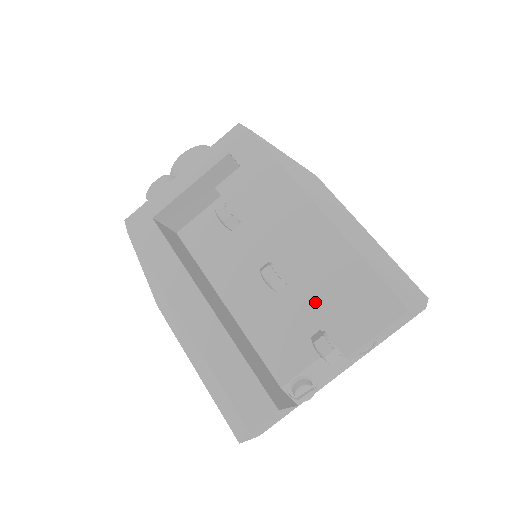
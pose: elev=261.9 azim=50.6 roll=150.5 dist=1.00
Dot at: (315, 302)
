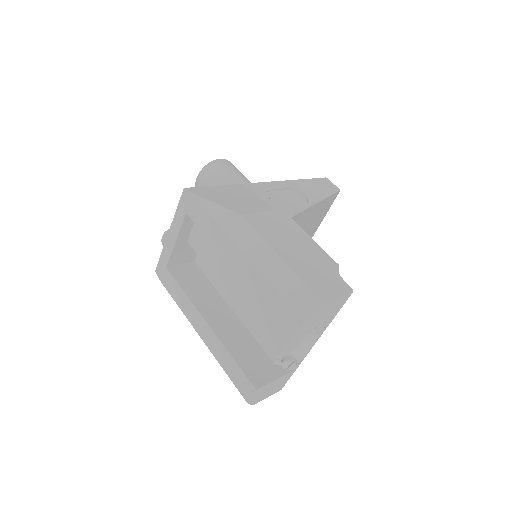
Dot at: (255, 319)
